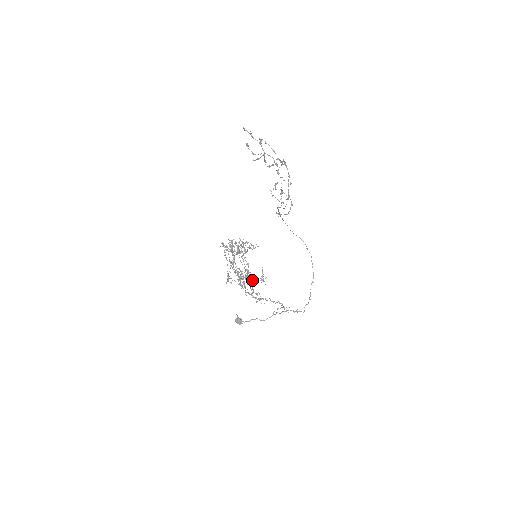
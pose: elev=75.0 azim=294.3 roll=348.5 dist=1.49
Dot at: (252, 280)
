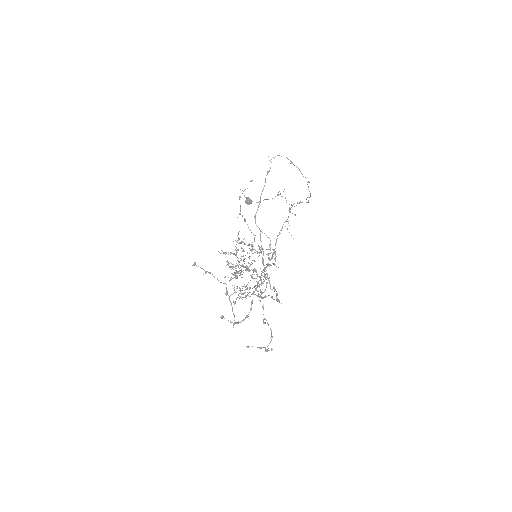
Dot at: occluded
